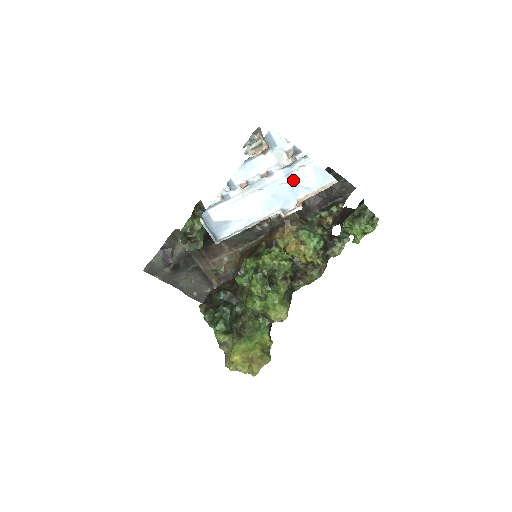
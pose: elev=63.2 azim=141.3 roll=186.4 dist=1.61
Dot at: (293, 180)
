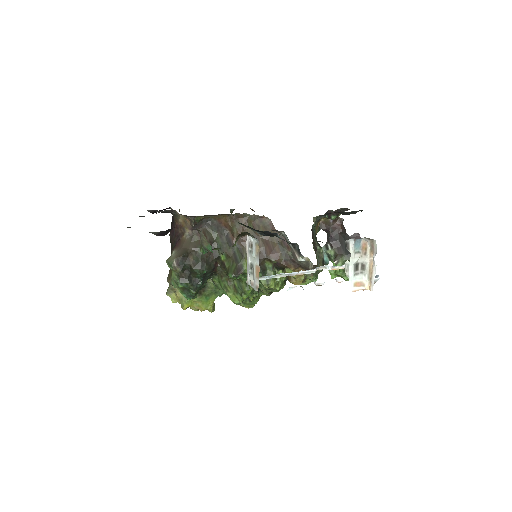
Dot at: occluded
